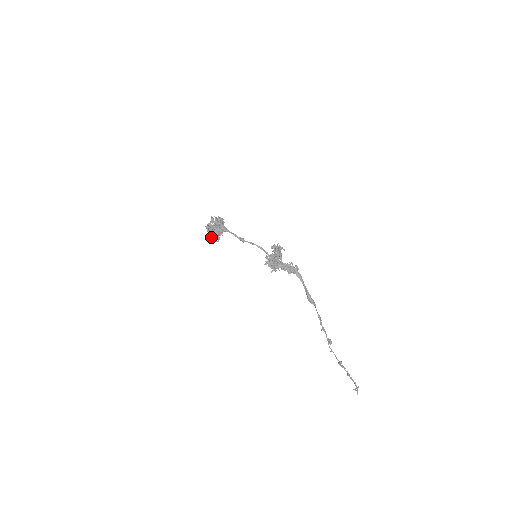
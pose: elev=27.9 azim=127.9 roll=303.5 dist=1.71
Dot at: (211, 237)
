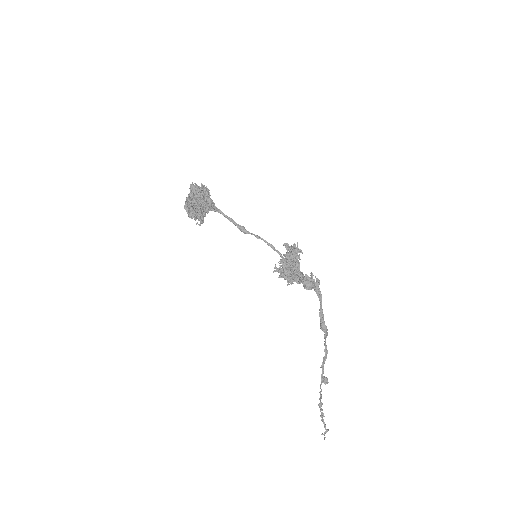
Dot at: (192, 216)
